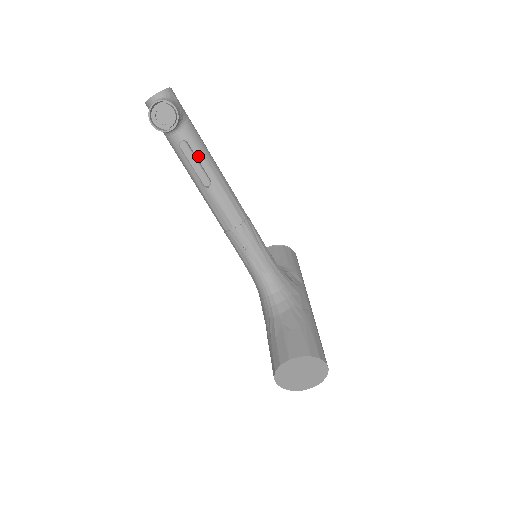
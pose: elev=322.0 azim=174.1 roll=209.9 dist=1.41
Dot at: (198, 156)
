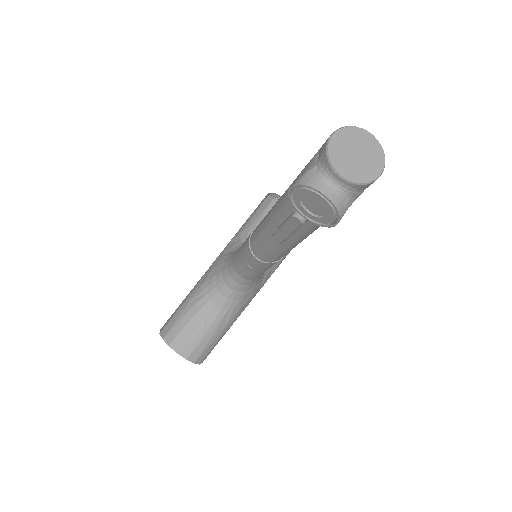
Dot at: (301, 230)
